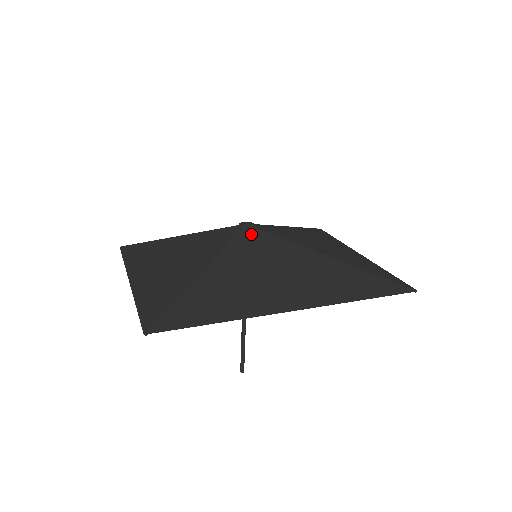
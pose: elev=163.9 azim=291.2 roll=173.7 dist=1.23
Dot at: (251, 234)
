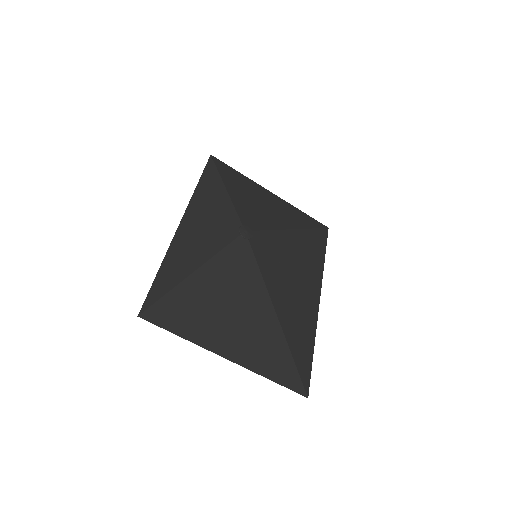
Dot at: (257, 244)
